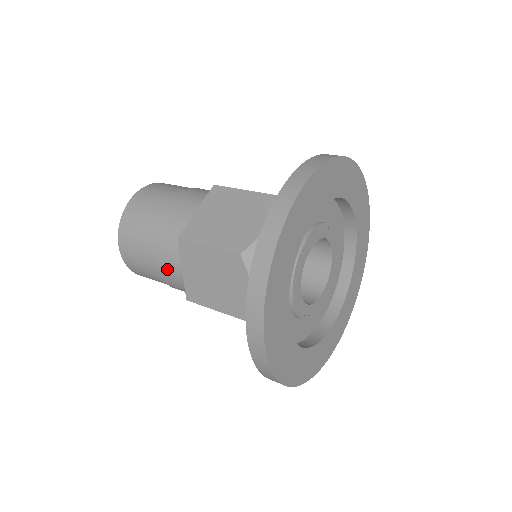
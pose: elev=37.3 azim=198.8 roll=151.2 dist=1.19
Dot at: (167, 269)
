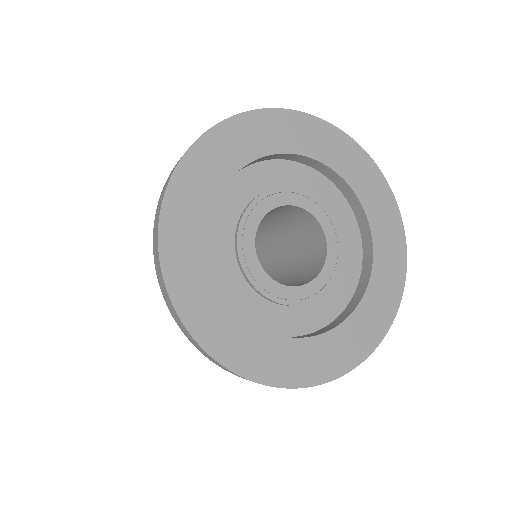
Dot at: occluded
